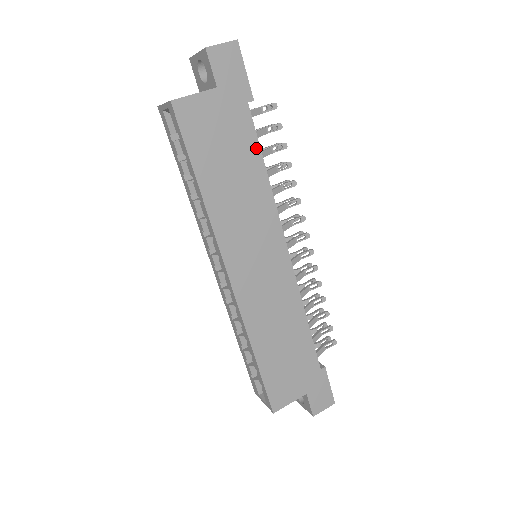
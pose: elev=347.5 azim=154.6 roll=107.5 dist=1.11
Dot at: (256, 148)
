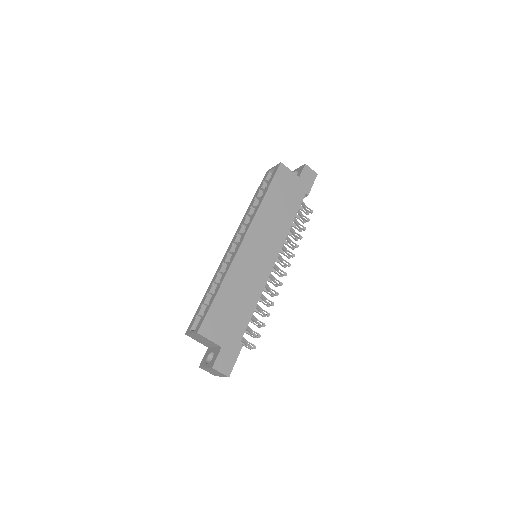
Dot at: (296, 210)
